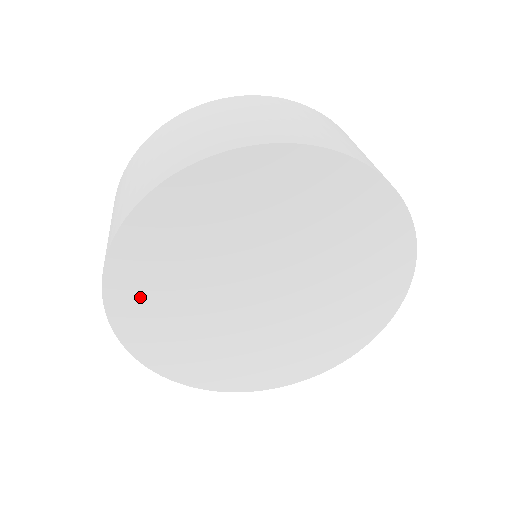
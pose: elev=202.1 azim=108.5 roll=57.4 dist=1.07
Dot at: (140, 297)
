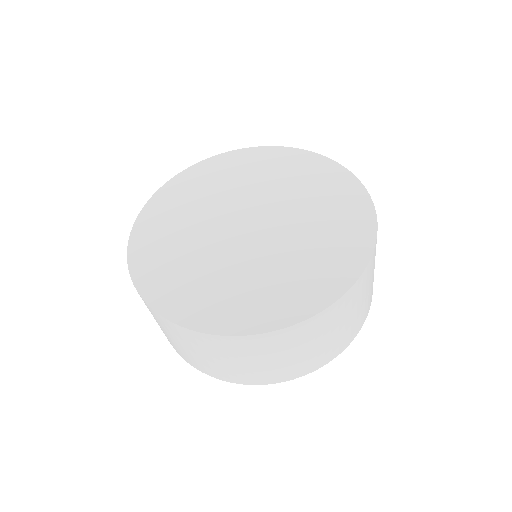
Dot at: (154, 254)
